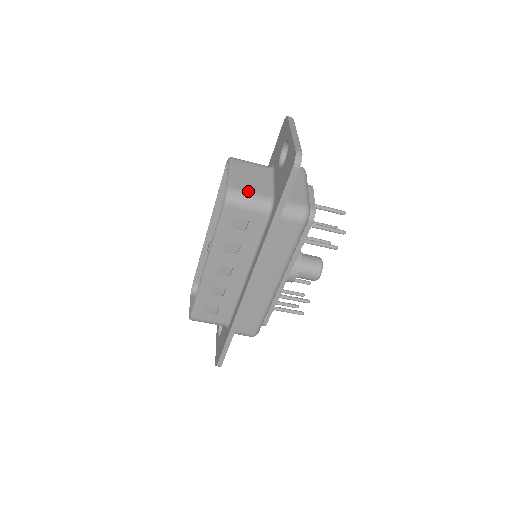
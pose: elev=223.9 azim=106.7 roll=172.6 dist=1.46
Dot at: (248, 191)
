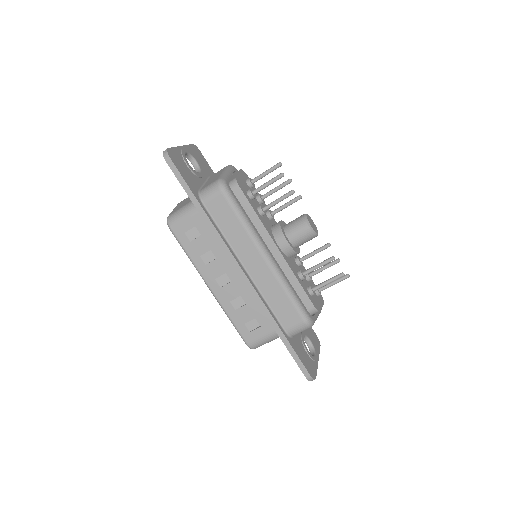
Dot at: (180, 208)
